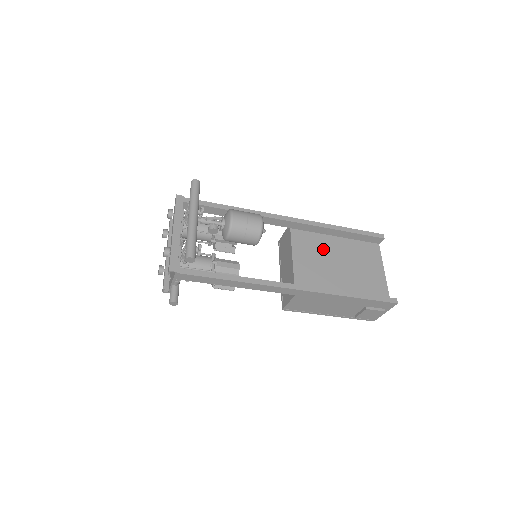
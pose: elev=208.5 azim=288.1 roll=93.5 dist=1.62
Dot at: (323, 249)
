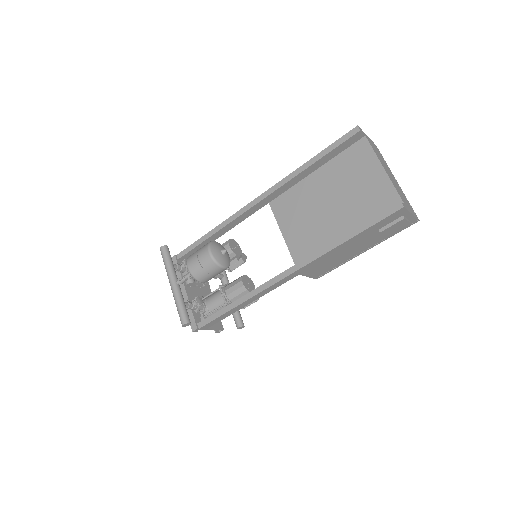
Dot at: (307, 199)
